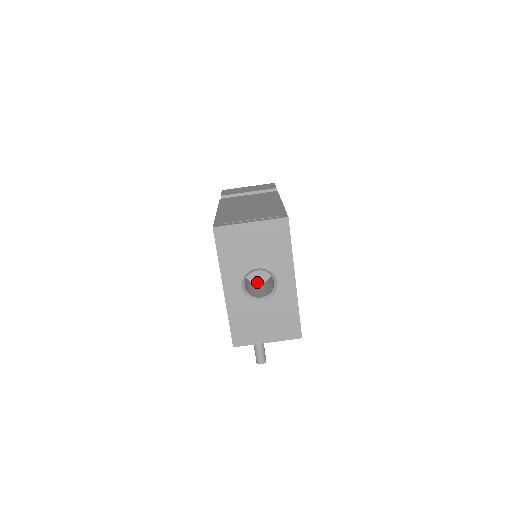
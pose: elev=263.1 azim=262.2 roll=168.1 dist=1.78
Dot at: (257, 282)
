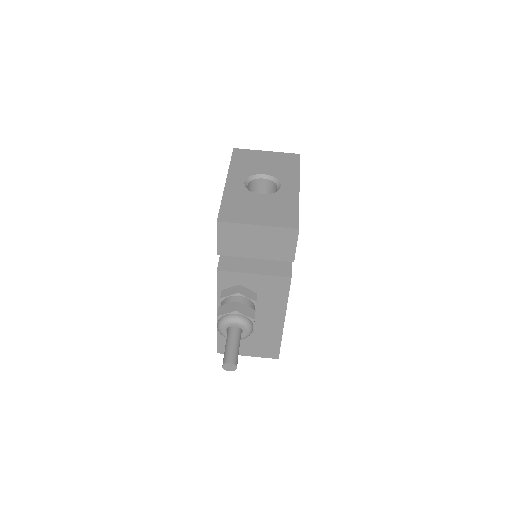
Dot at: occluded
